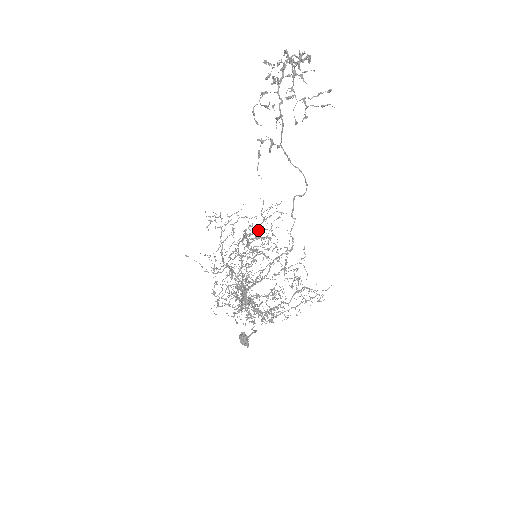
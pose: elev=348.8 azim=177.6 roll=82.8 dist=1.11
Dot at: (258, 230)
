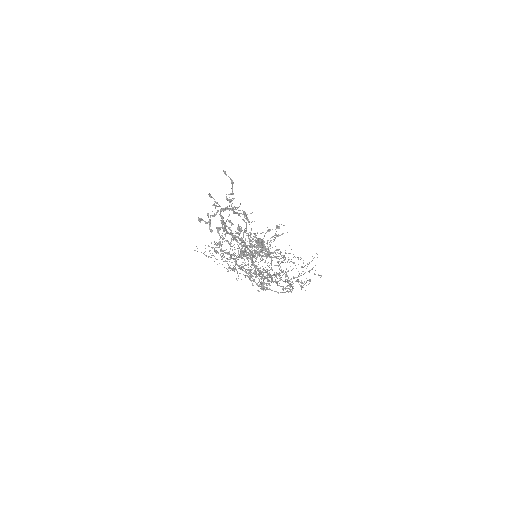
Dot at: (254, 262)
